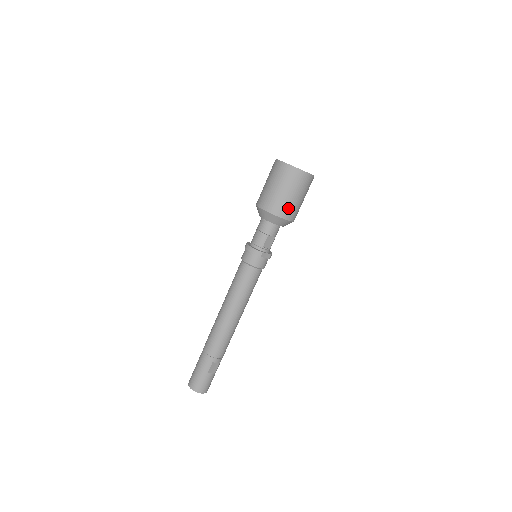
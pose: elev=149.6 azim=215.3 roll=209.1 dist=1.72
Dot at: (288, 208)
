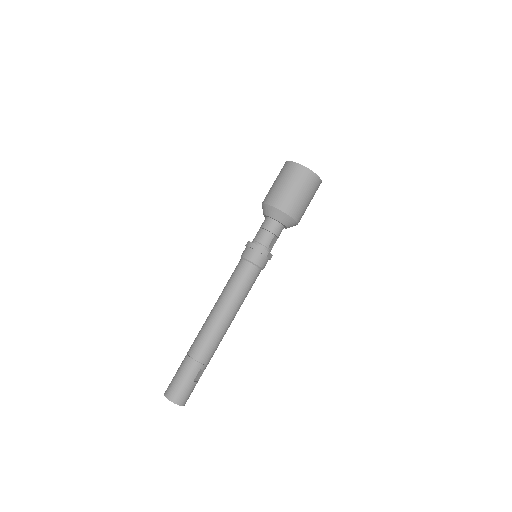
Dot at: (300, 210)
